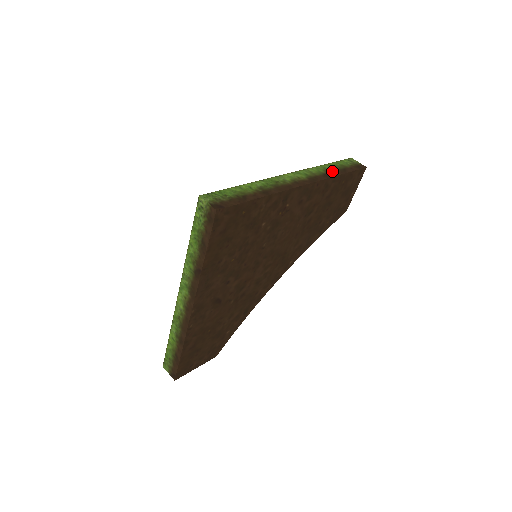
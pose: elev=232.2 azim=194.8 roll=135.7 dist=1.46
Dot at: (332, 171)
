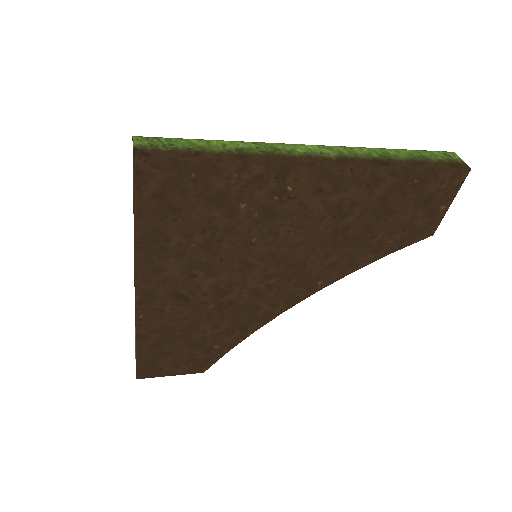
Dot at: (395, 159)
